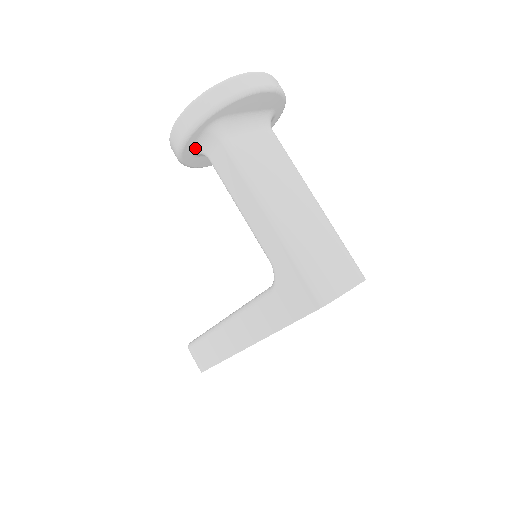
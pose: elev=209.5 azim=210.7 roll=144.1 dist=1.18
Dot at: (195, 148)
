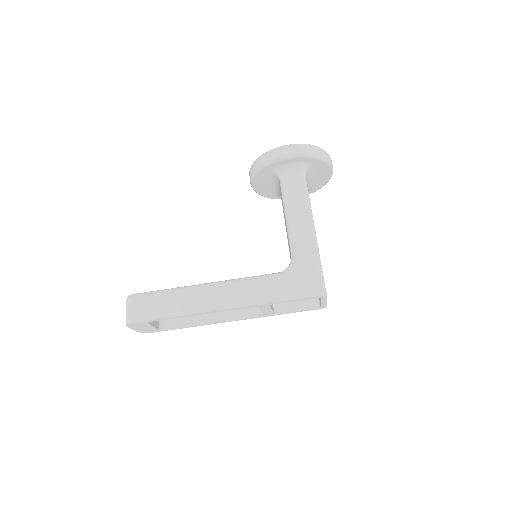
Dot at: (281, 166)
